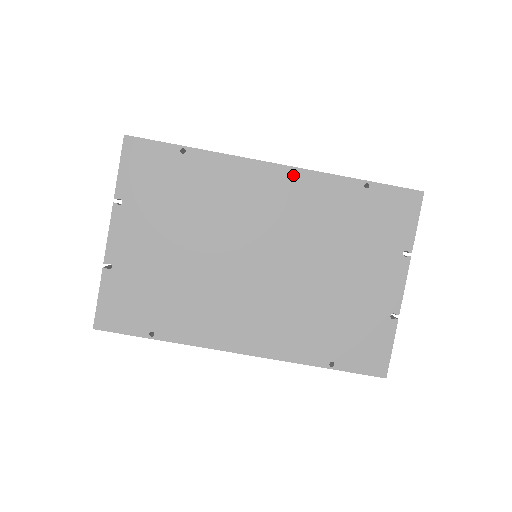
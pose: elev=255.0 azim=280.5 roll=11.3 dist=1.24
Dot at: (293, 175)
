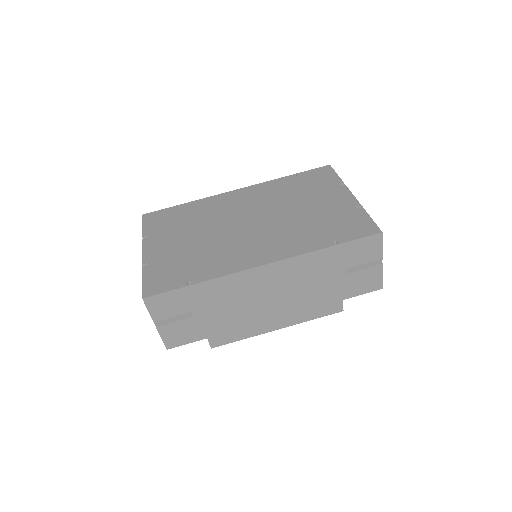
Dot at: (249, 189)
